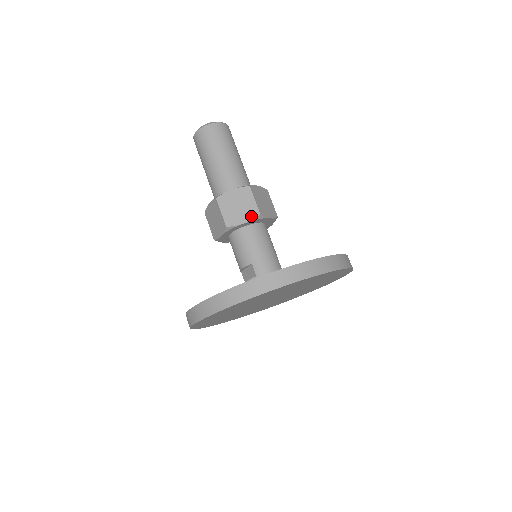
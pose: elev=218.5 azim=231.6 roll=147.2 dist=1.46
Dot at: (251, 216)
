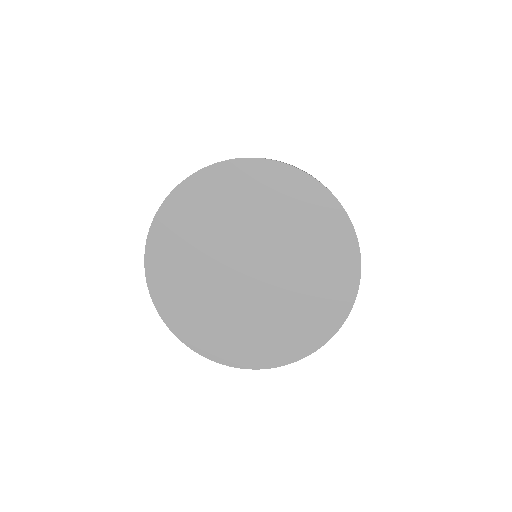
Dot at: occluded
